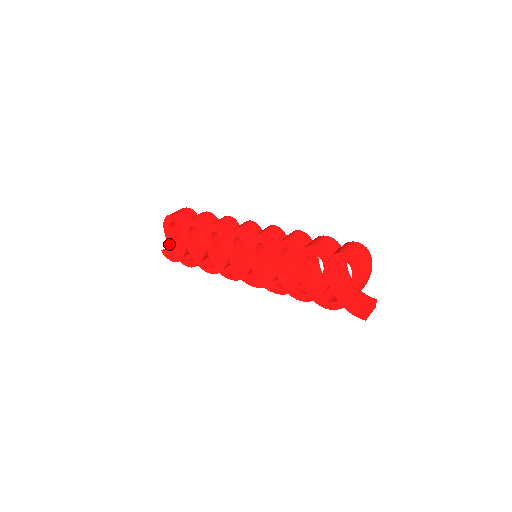
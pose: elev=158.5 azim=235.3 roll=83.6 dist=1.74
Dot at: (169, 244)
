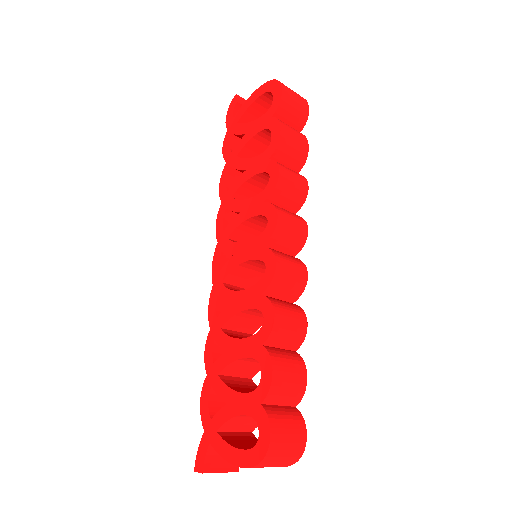
Dot at: (245, 103)
